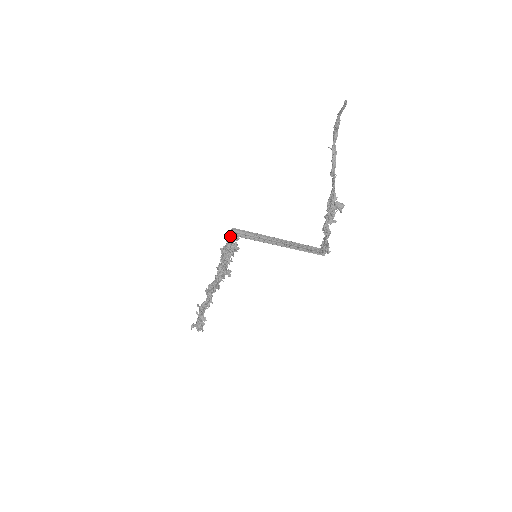
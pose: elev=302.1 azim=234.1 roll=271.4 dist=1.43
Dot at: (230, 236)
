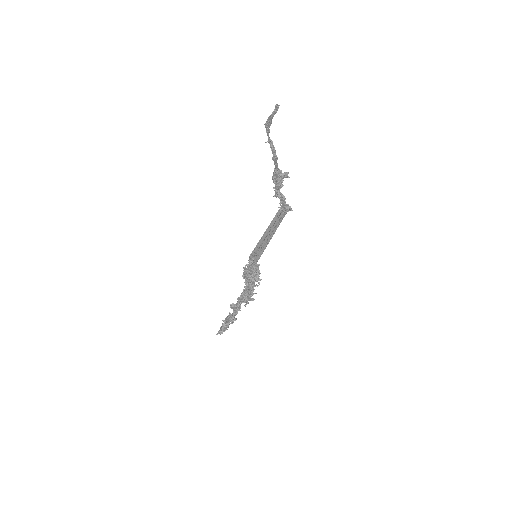
Dot at: (253, 265)
